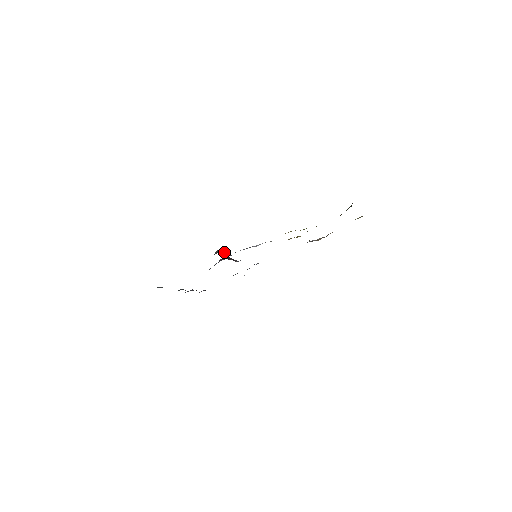
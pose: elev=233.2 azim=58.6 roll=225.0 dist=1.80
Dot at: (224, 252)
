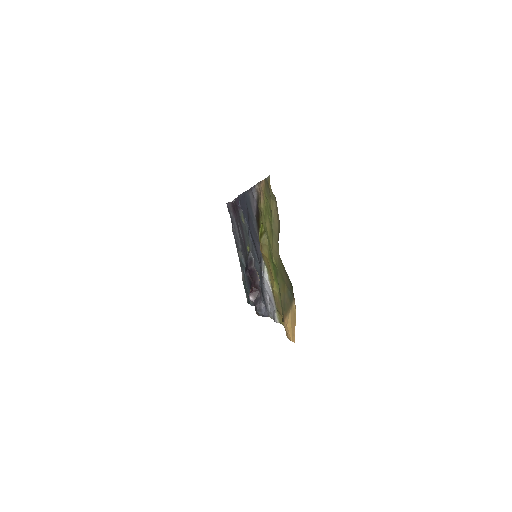
Dot at: (259, 308)
